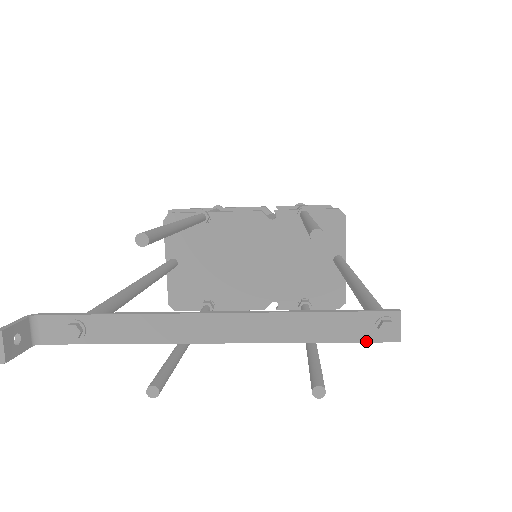
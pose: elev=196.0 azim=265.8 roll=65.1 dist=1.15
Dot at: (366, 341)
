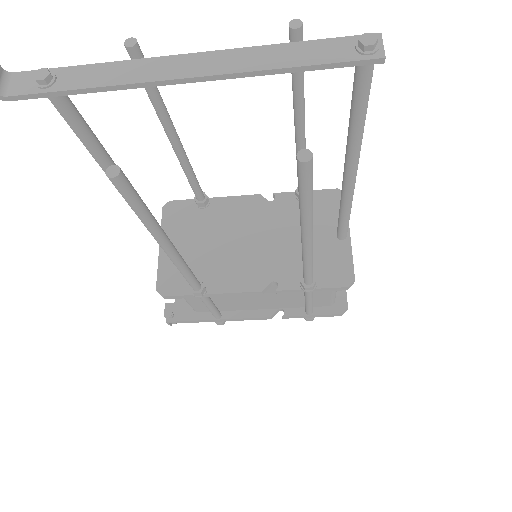
Dot at: (348, 60)
